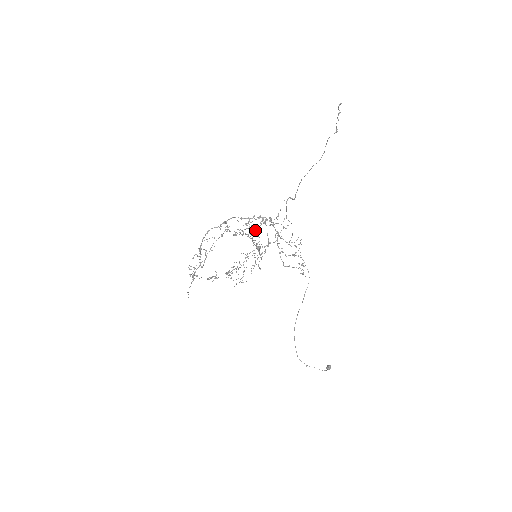
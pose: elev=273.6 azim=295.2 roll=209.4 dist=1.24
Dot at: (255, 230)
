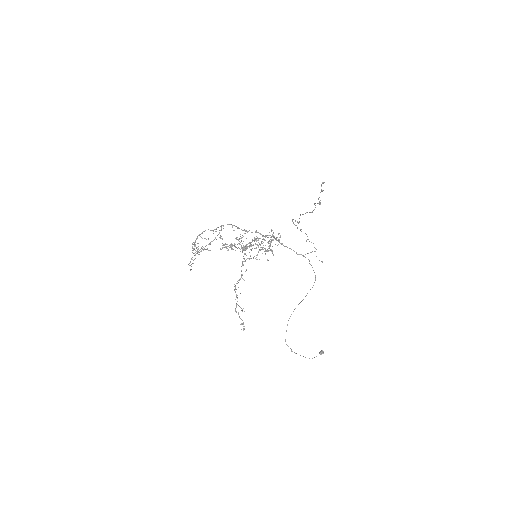
Dot at: occluded
